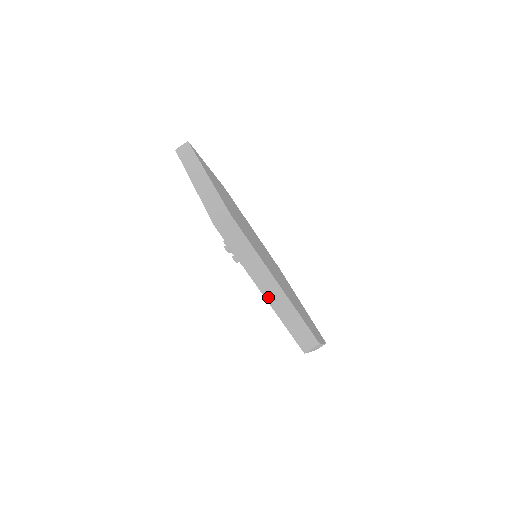
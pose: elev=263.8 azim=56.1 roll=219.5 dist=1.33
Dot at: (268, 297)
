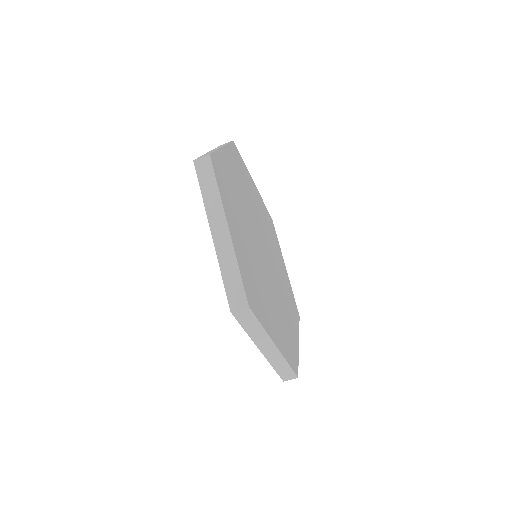
Dot at: (216, 239)
